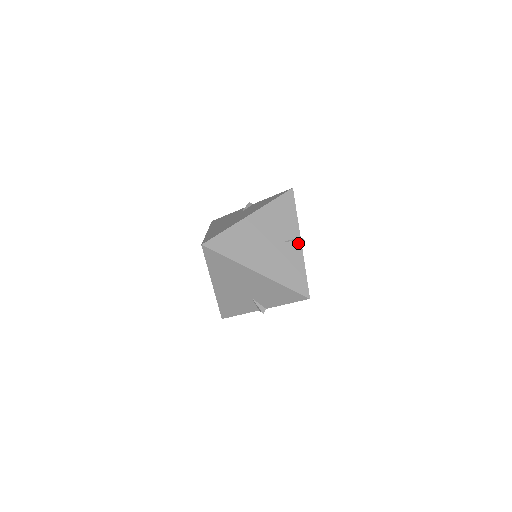
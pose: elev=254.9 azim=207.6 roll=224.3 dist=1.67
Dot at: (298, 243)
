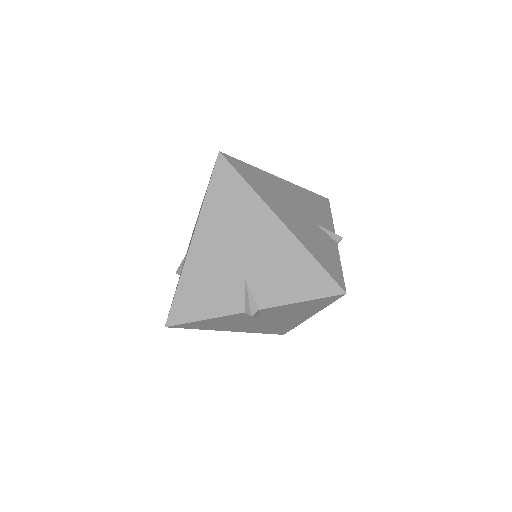
Dot at: (333, 236)
